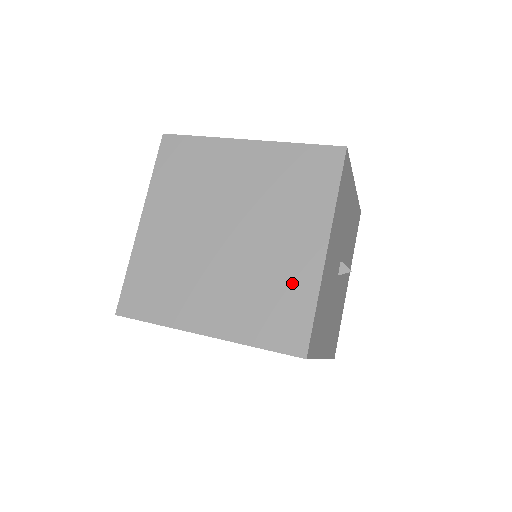
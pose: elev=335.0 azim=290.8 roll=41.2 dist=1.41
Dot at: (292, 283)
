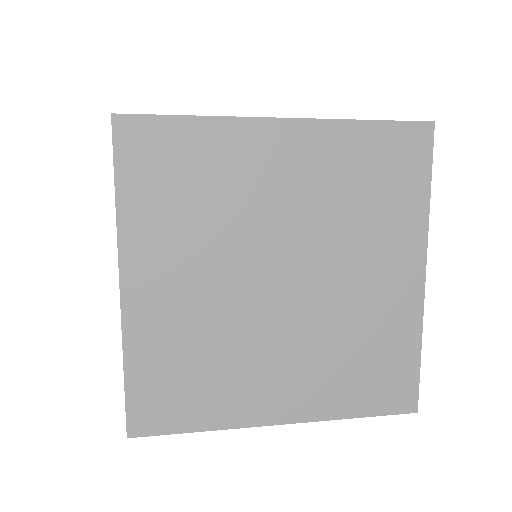
Dot at: occluded
